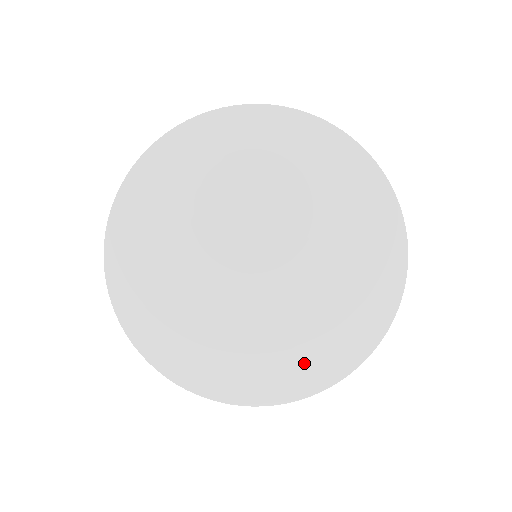
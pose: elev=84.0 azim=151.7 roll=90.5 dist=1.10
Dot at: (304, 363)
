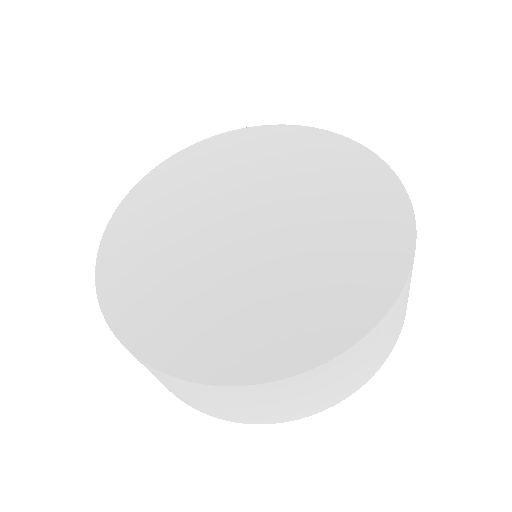
Dot at: (236, 342)
